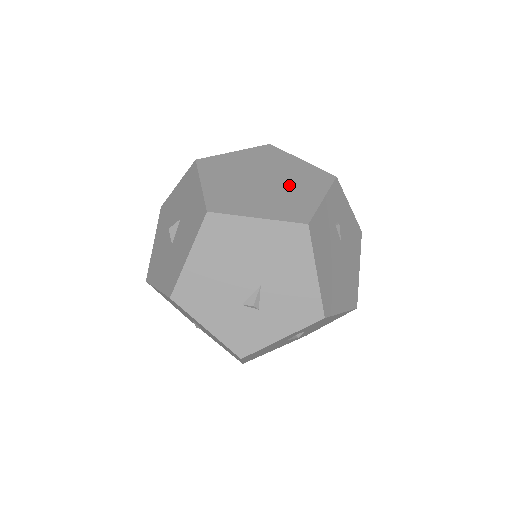
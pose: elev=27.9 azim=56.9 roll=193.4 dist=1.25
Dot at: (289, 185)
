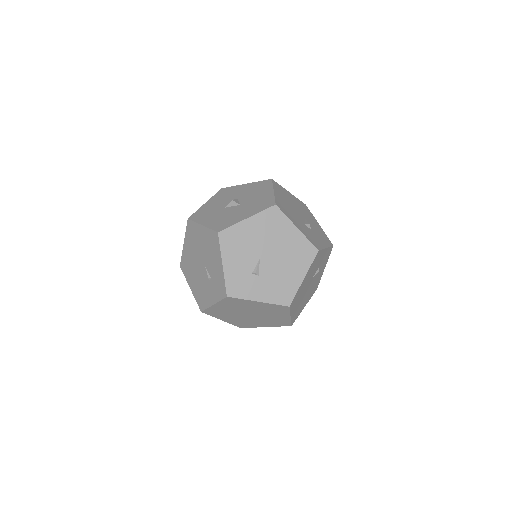
Dot at: occluded
